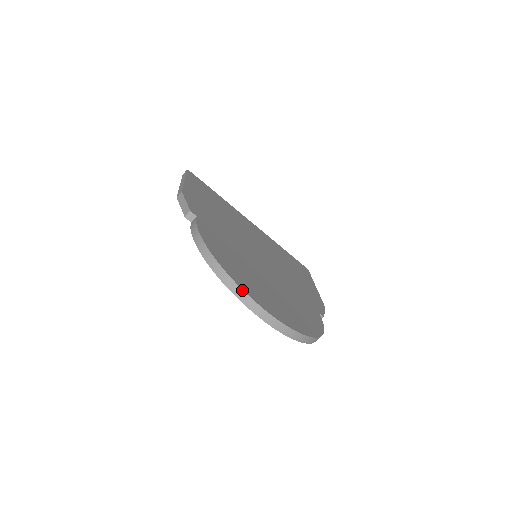
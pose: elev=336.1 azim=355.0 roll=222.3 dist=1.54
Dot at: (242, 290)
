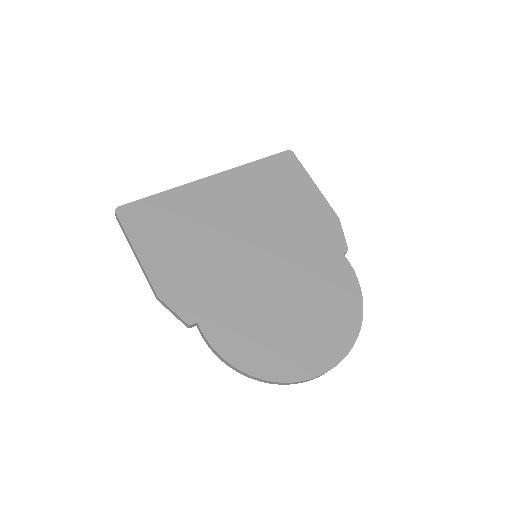
Dot at: (294, 383)
